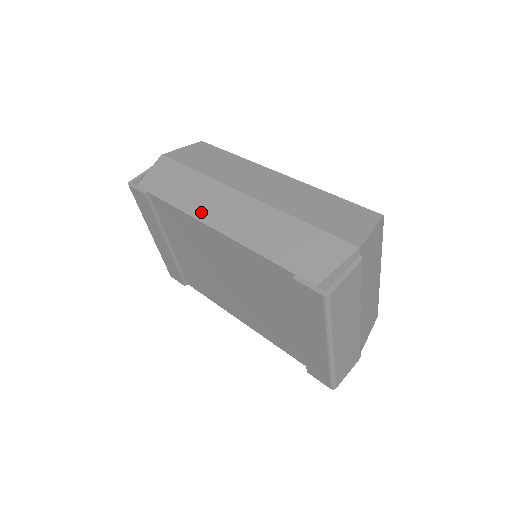
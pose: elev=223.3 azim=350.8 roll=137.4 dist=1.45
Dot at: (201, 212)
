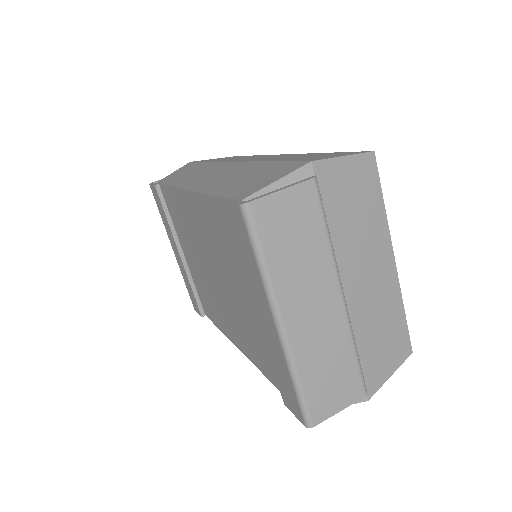
Dot at: (186, 183)
